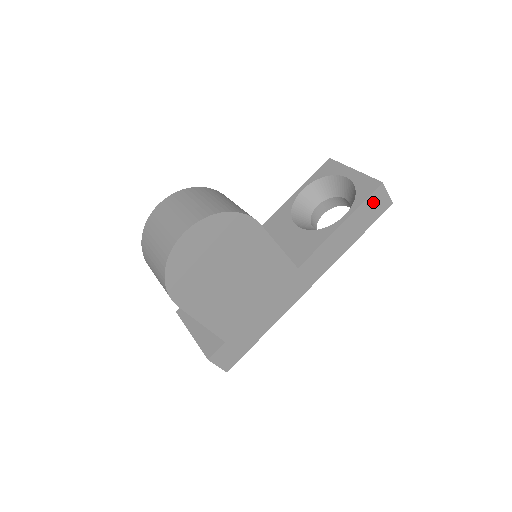
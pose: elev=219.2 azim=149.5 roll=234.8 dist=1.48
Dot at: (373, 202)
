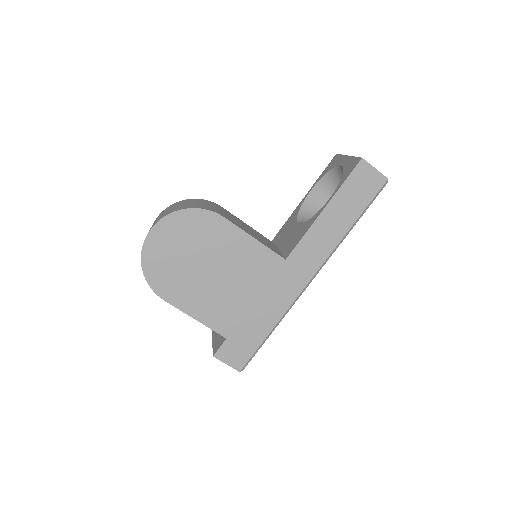
Dot at: (358, 181)
